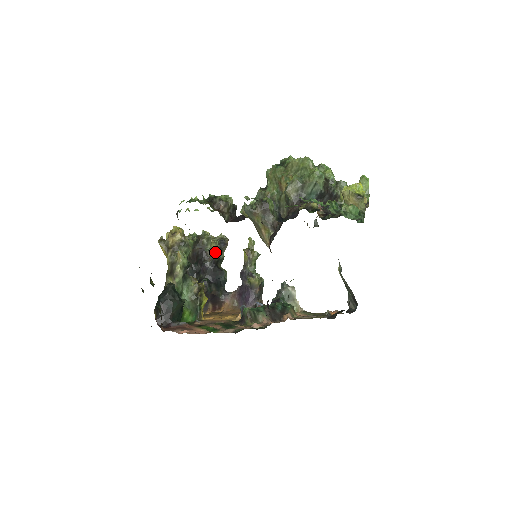
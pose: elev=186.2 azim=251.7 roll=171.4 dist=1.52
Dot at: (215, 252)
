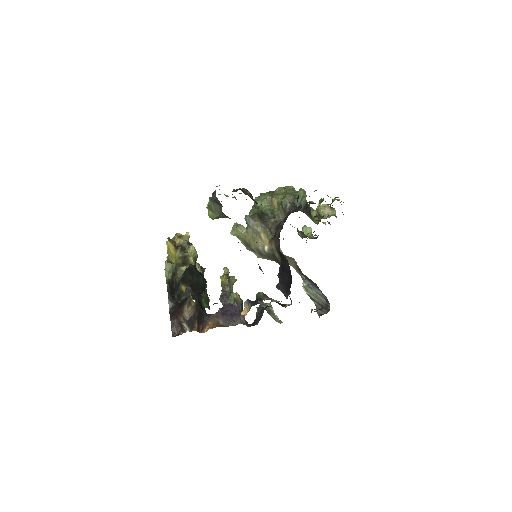
Dot at: occluded
